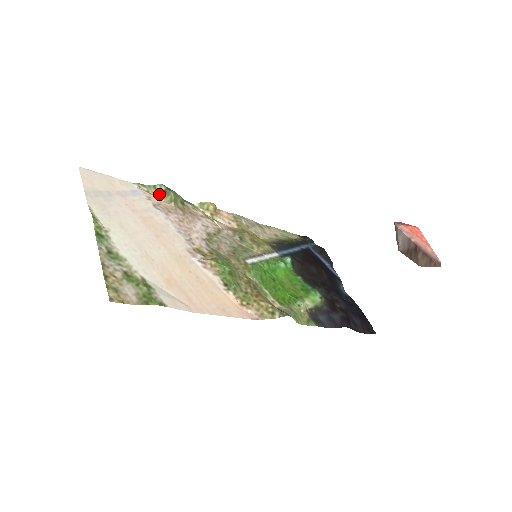
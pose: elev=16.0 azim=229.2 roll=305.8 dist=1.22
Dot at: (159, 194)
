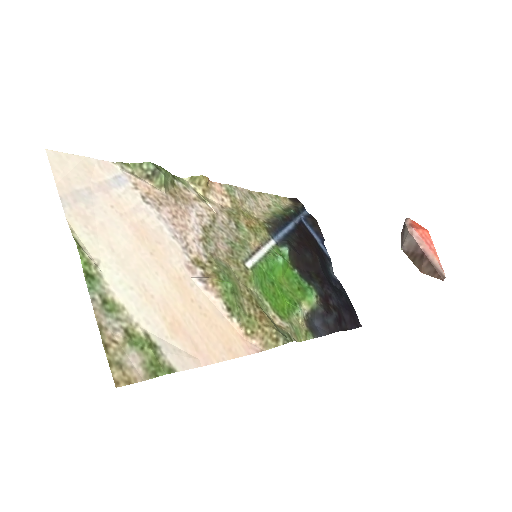
Dot at: (146, 176)
